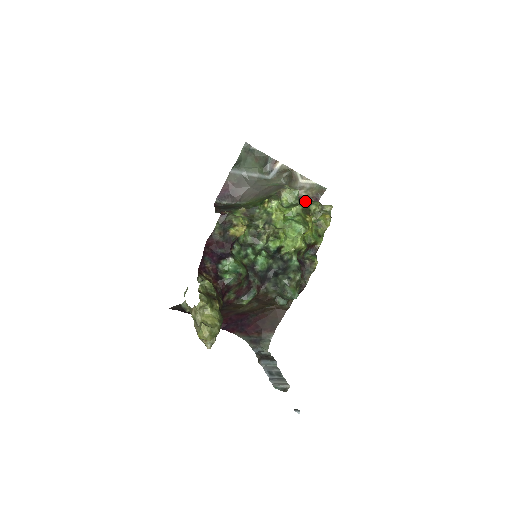
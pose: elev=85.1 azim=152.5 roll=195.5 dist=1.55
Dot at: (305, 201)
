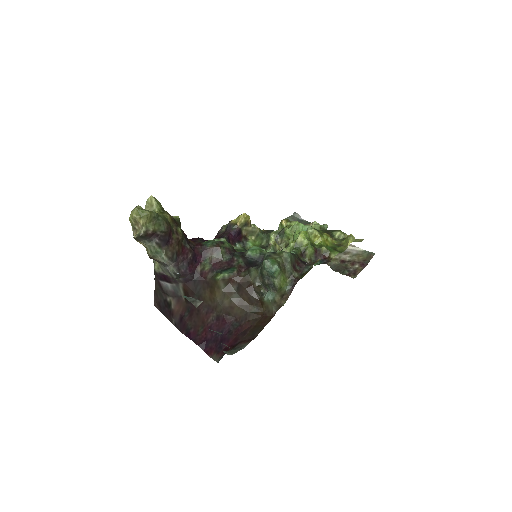
Dot at: occluded
